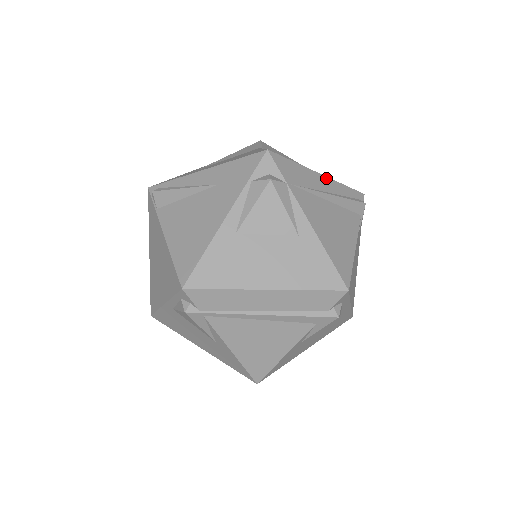
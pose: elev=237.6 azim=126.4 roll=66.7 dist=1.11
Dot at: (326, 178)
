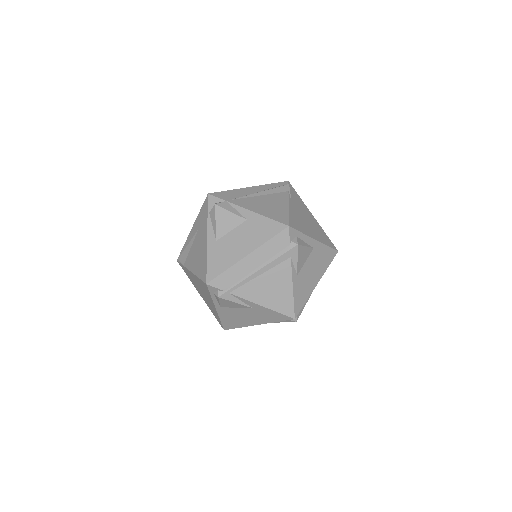
Dot at: (254, 187)
